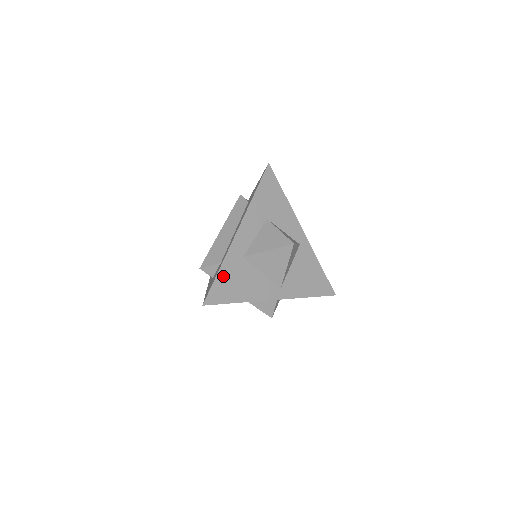
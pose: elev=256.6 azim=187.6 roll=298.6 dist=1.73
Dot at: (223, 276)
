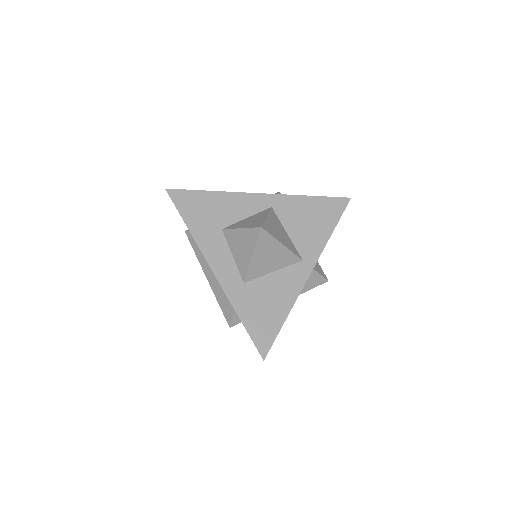
Dot at: (249, 319)
